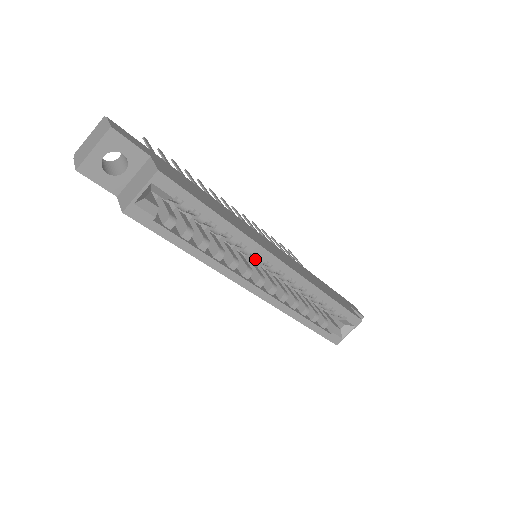
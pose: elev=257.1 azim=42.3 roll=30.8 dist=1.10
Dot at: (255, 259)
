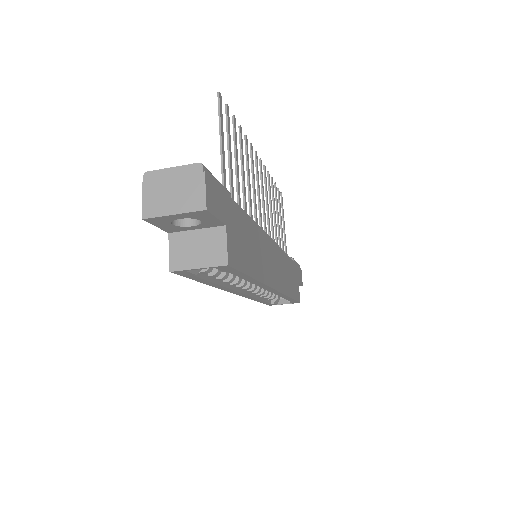
Dot at: occluded
